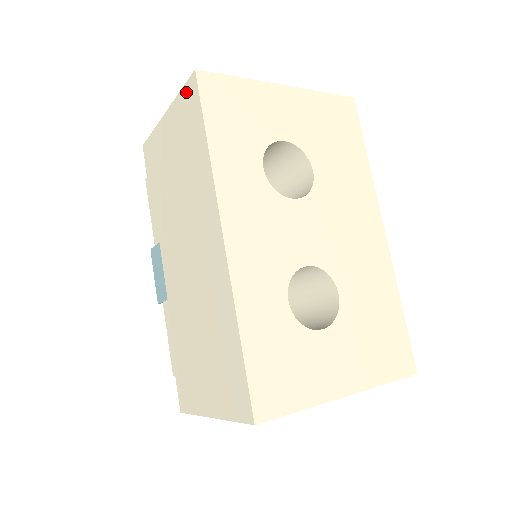
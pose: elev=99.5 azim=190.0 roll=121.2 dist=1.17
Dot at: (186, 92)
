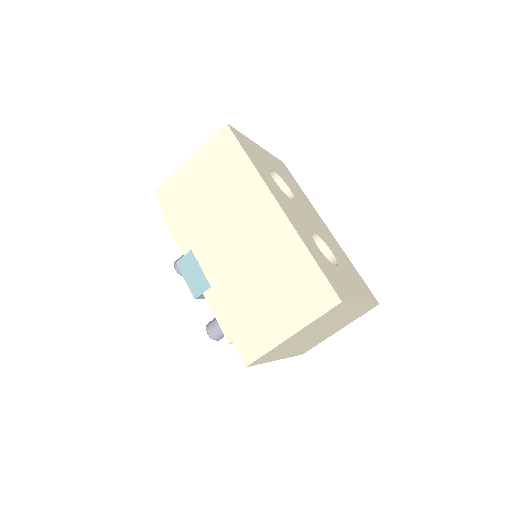
Dot at: (217, 138)
